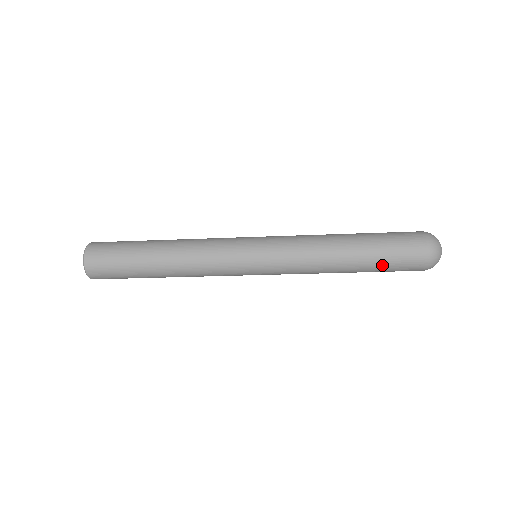
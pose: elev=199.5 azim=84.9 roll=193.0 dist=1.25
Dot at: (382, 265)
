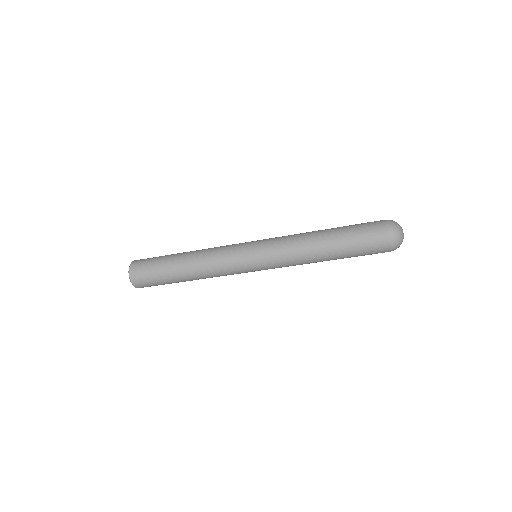
Dot at: (354, 256)
